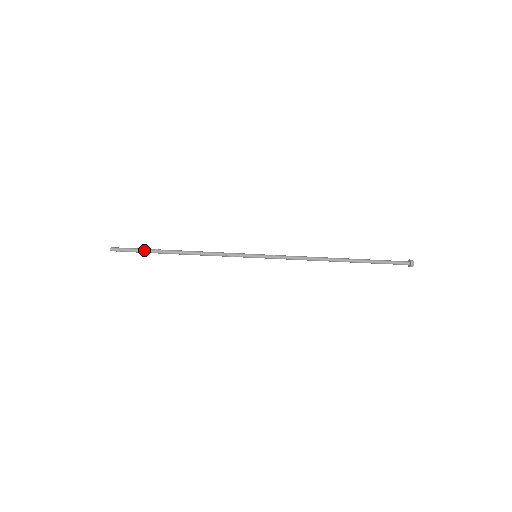
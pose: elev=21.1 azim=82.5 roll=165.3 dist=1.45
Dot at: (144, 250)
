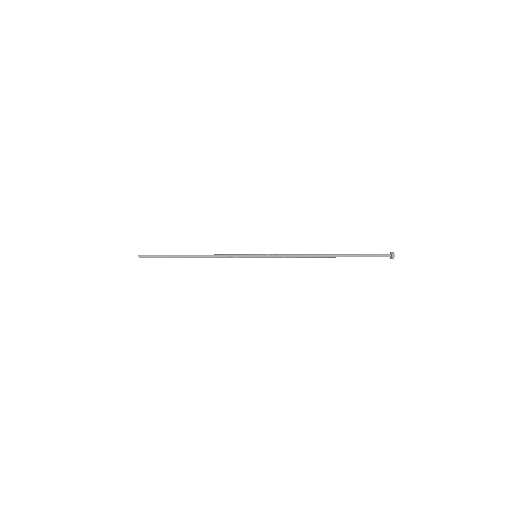
Dot at: (165, 256)
